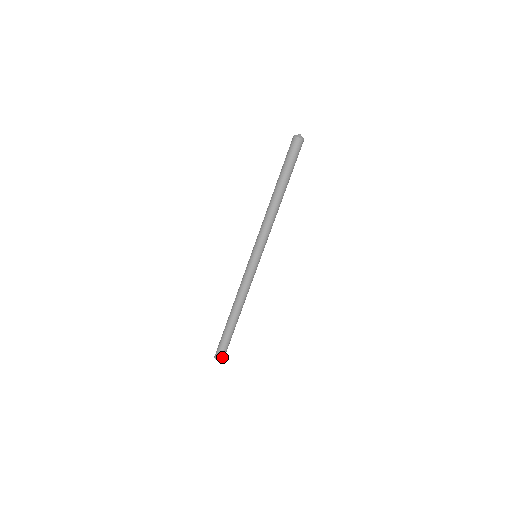
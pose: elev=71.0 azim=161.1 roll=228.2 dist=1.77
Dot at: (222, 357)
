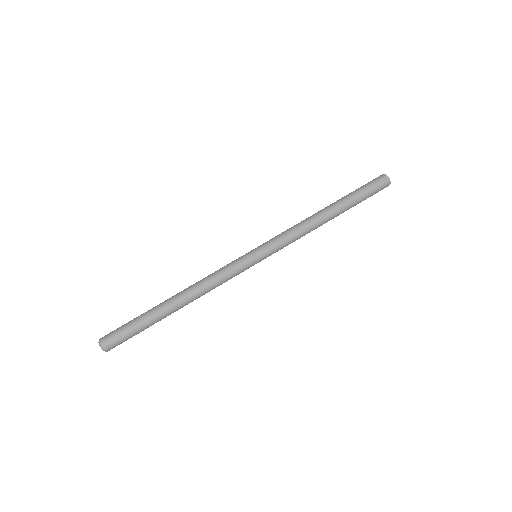
Dot at: (107, 340)
